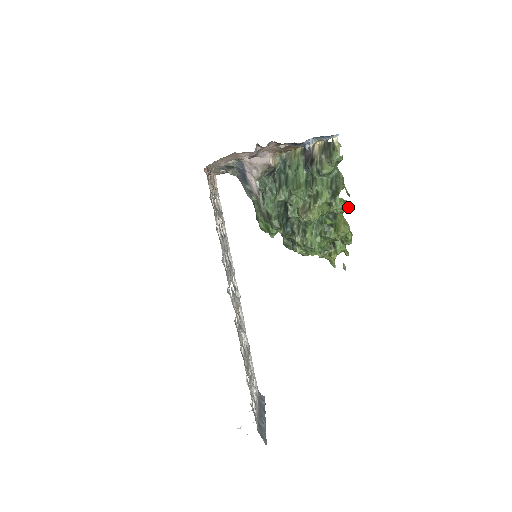
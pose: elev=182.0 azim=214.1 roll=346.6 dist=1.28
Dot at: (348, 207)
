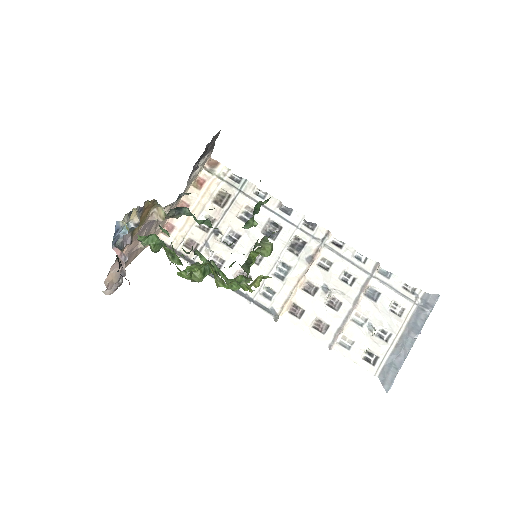
Dot at: (194, 270)
